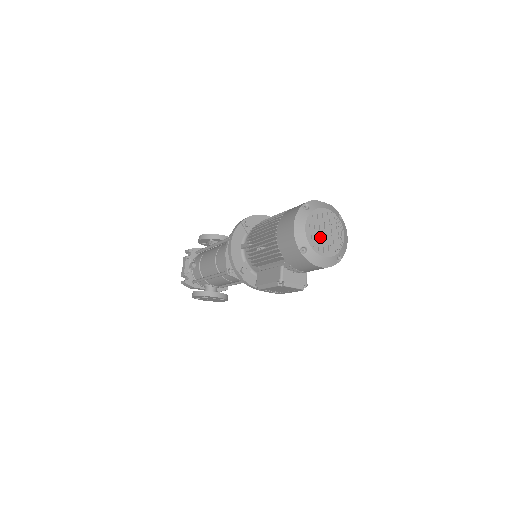
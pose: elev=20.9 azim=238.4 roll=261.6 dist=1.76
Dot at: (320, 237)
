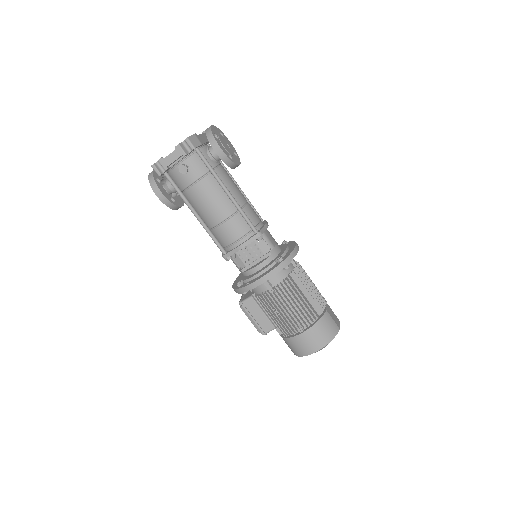
Dot at: occluded
